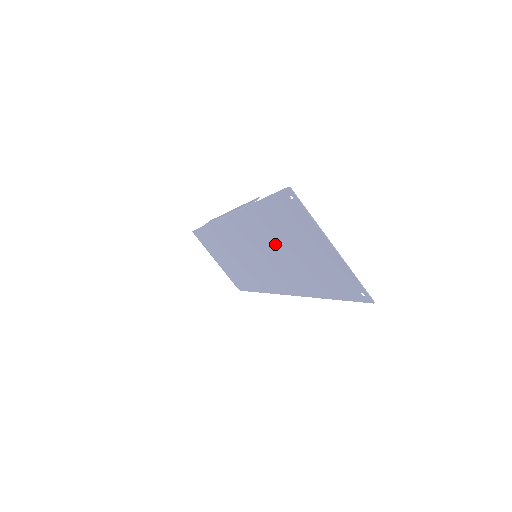
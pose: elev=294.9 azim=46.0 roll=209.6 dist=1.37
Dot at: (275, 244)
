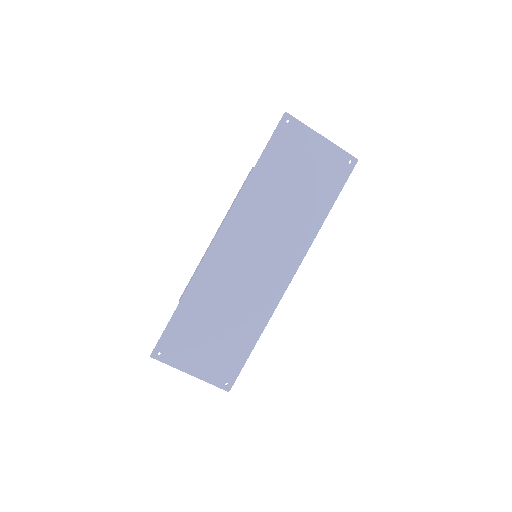
Dot at: (277, 200)
